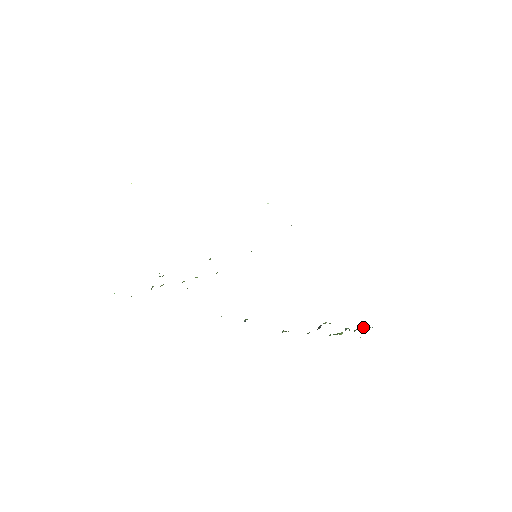
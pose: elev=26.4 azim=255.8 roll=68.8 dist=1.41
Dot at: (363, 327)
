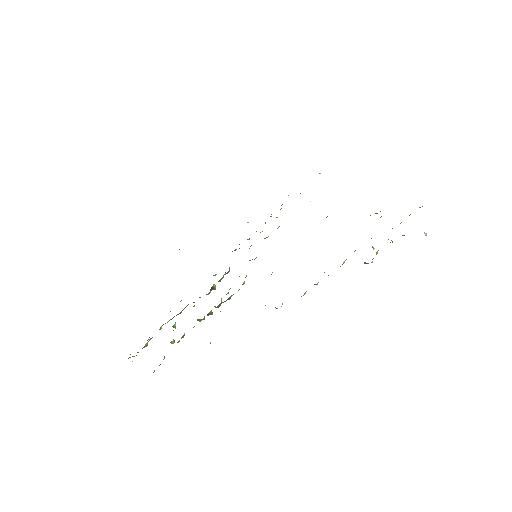
Dot at: occluded
